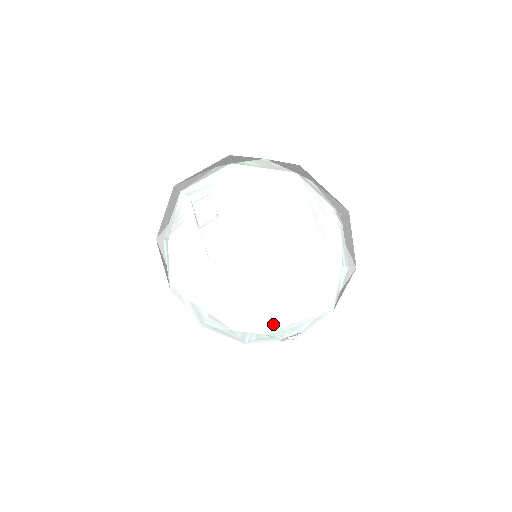
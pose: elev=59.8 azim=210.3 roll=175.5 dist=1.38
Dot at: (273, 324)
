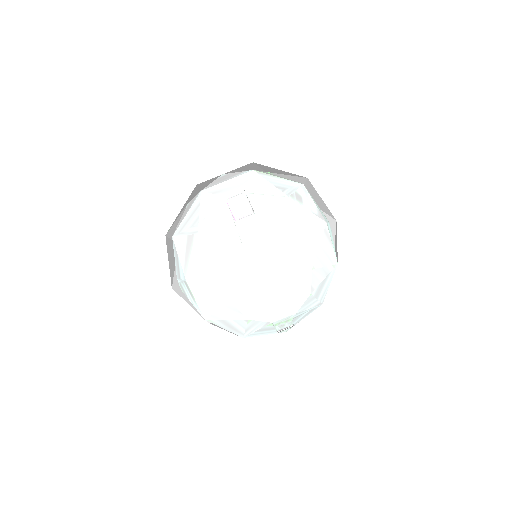
Dot at: (285, 312)
